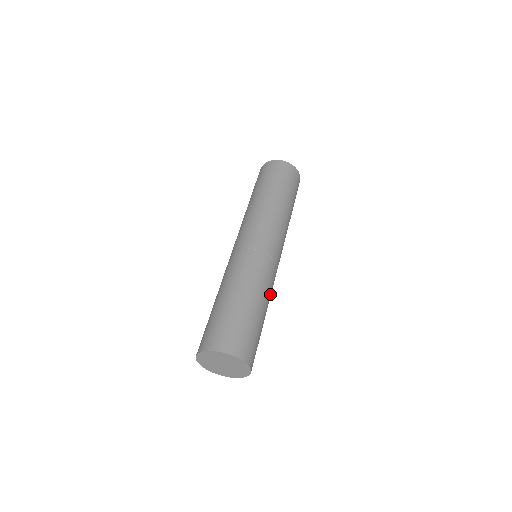
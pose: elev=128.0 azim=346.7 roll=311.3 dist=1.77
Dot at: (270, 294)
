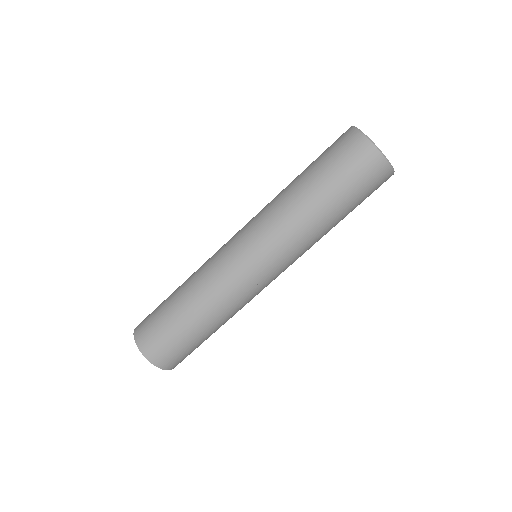
Dot at: occluded
